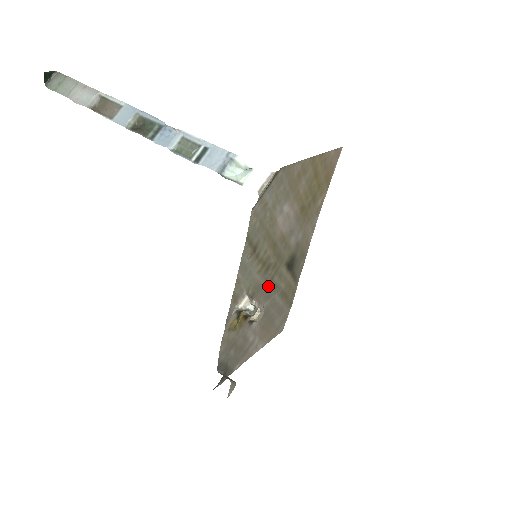
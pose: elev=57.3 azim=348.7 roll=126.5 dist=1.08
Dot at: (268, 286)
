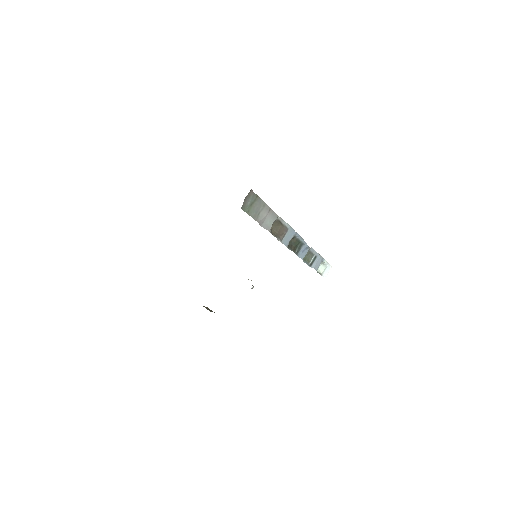
Dot at: occluded
